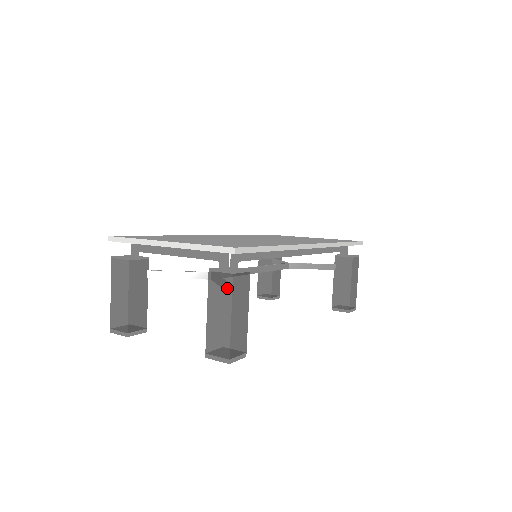
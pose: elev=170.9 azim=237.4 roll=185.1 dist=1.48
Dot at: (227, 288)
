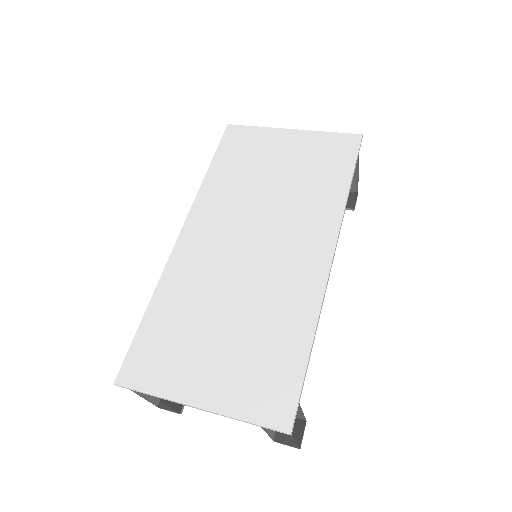
Dot at: (287, 436)
